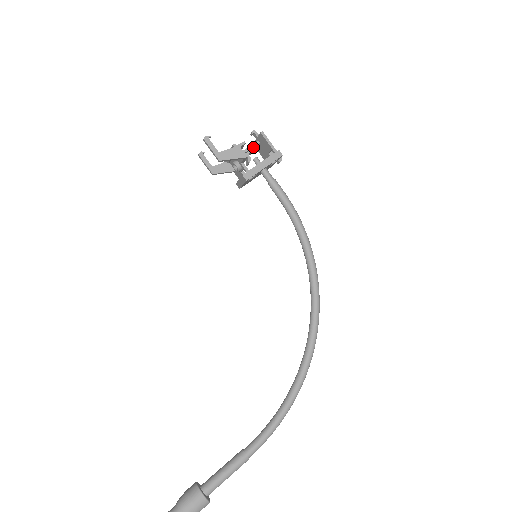
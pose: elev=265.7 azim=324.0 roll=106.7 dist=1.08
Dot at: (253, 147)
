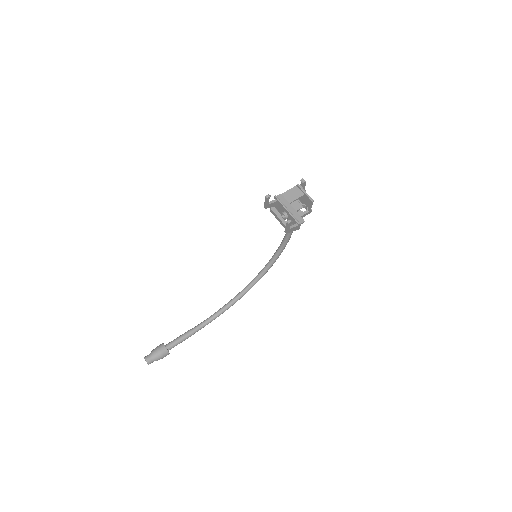
Dot at: (298, 196)
